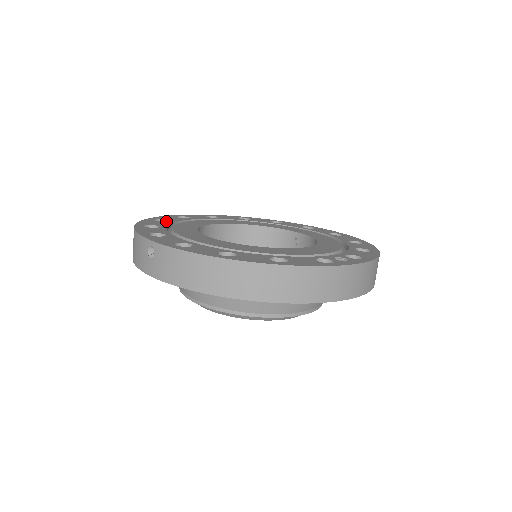
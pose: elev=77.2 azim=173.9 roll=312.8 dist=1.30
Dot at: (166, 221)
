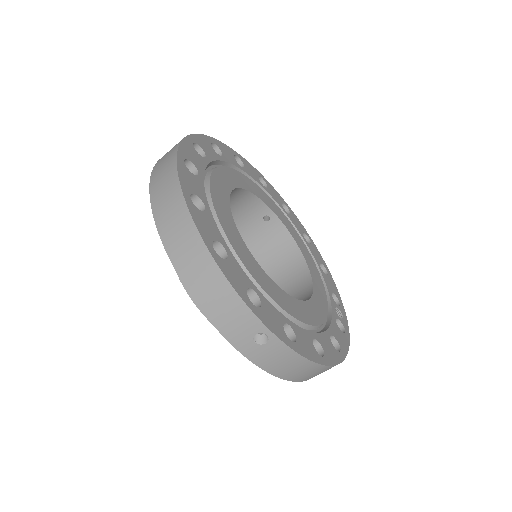
Dot at: (196, 197)
